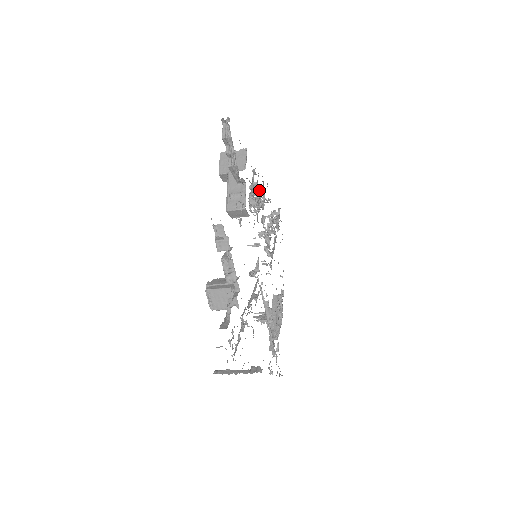
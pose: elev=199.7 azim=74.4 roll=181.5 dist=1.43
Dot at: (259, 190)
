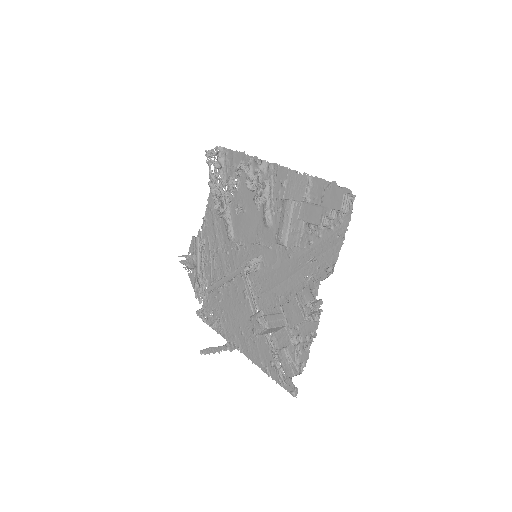
Dot at: (257, 171)
